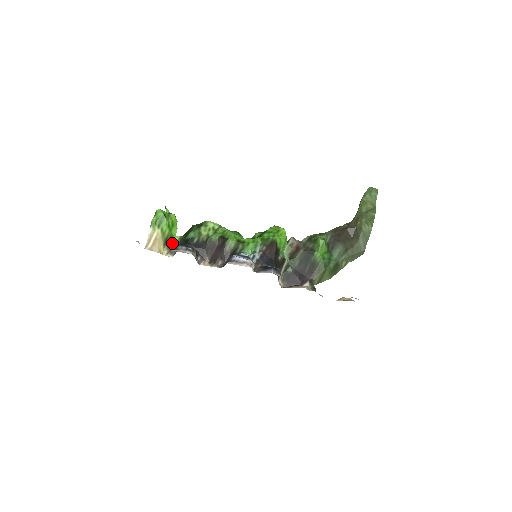
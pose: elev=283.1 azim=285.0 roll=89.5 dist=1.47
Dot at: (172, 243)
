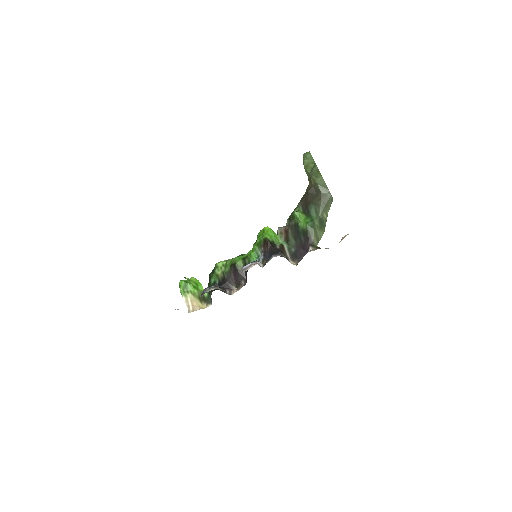
Dot at: (205, 296)
